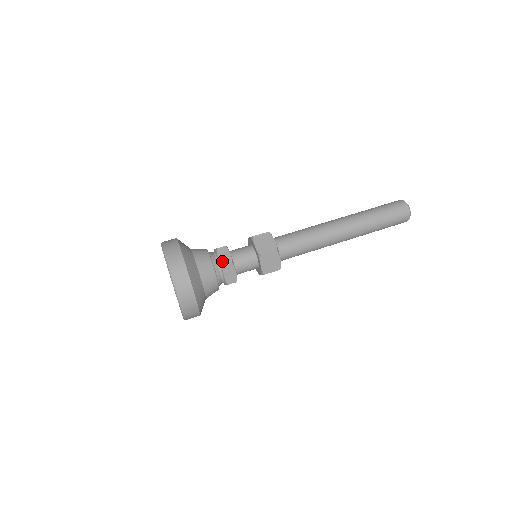
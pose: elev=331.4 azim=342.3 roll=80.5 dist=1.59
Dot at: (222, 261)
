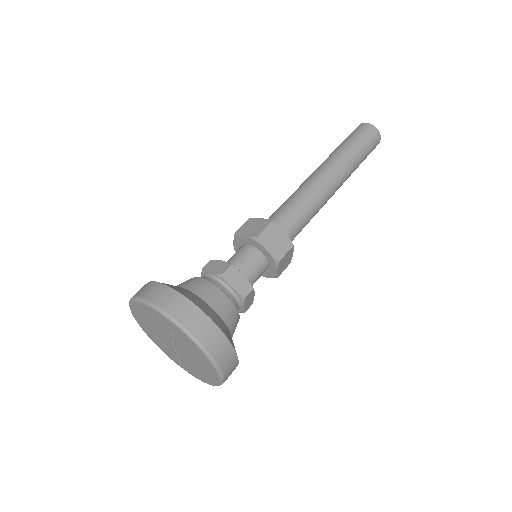
Dot at: (239, 290)
